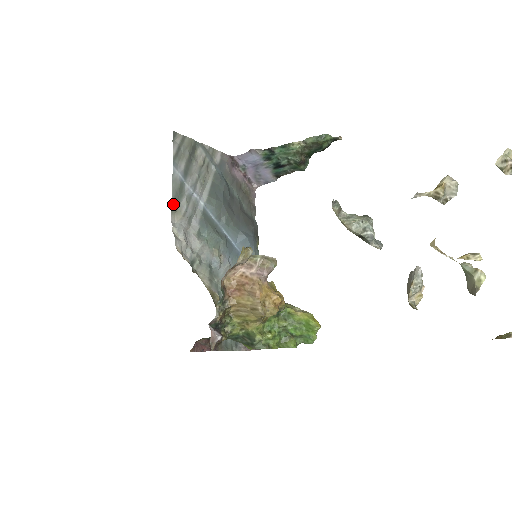
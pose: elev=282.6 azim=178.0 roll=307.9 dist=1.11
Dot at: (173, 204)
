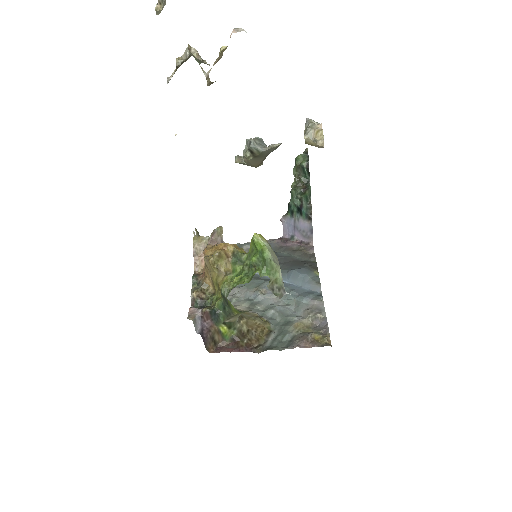
Dot at: occluded
